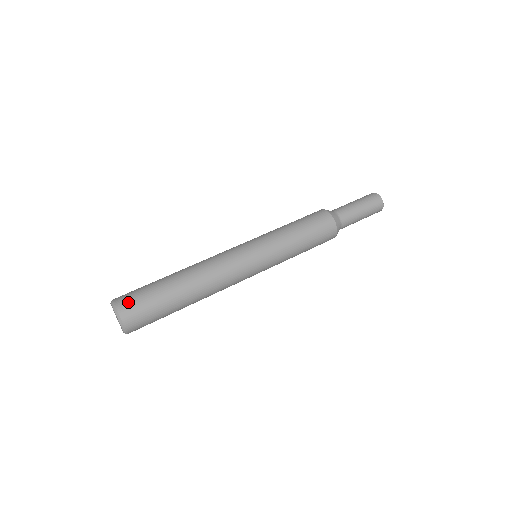
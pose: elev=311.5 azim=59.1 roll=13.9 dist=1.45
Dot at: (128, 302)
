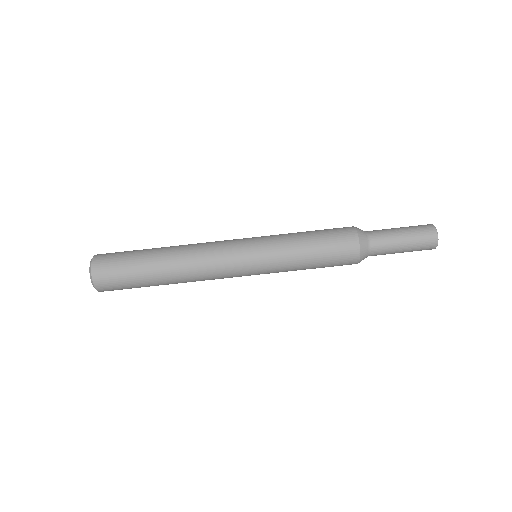
Dot at: (108, 288)
